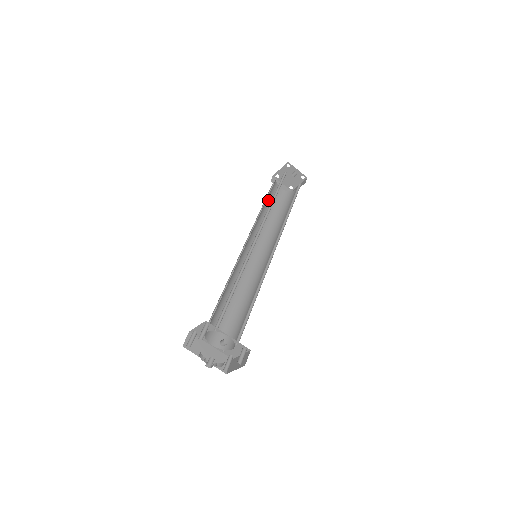
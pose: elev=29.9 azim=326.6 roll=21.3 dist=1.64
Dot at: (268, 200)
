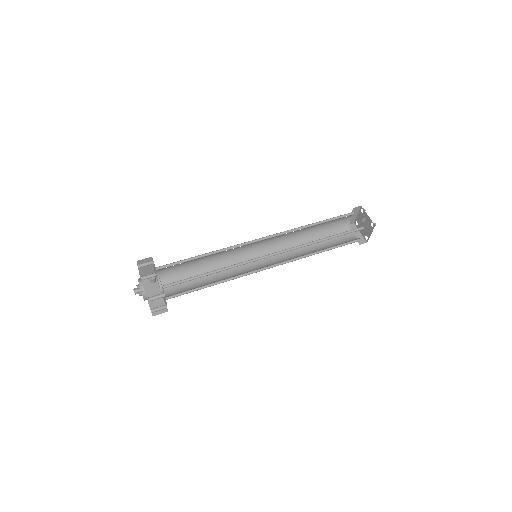
Dot at: (324, 234)
